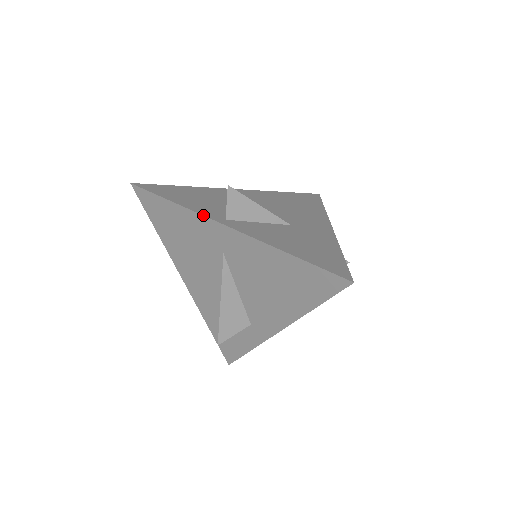
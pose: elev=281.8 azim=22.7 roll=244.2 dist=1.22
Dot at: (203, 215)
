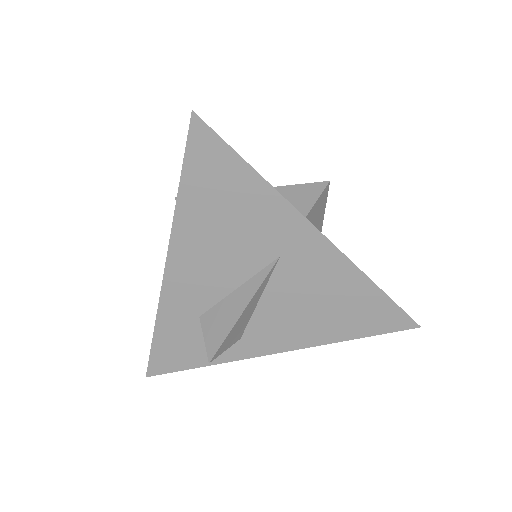
Dot at: occluded
